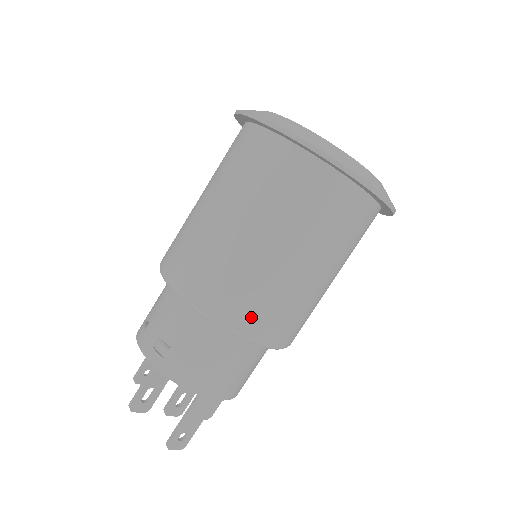
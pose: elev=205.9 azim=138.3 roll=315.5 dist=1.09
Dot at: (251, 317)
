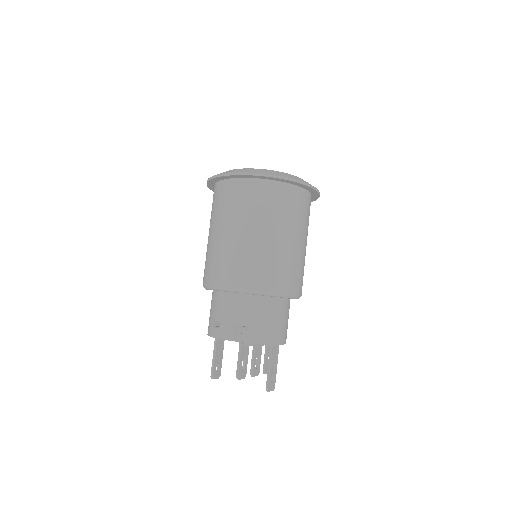
Dot at: (285, 281)
